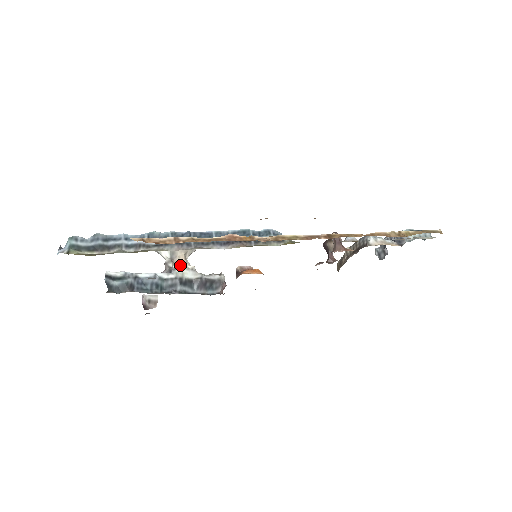
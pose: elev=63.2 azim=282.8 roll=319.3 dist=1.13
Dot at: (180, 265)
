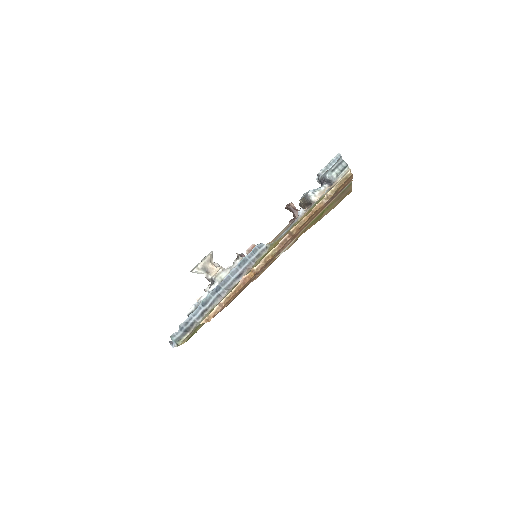
Dot at: (214, 272)
